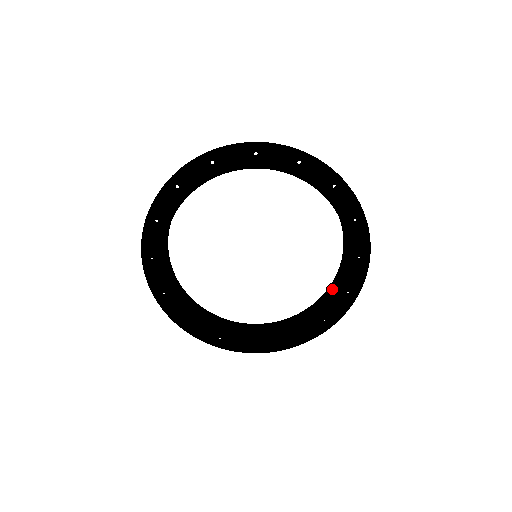
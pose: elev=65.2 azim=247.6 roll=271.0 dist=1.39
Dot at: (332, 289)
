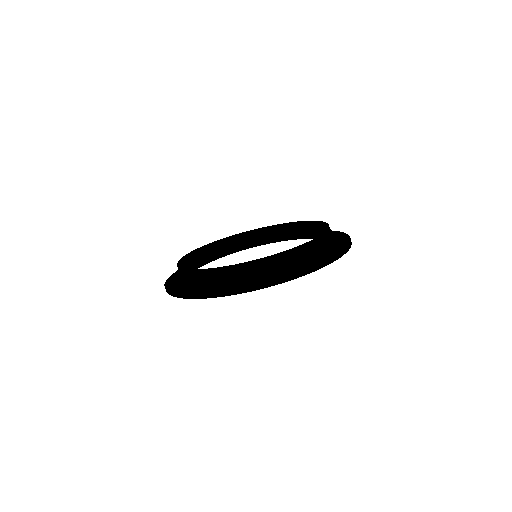
Dot at: occluded
